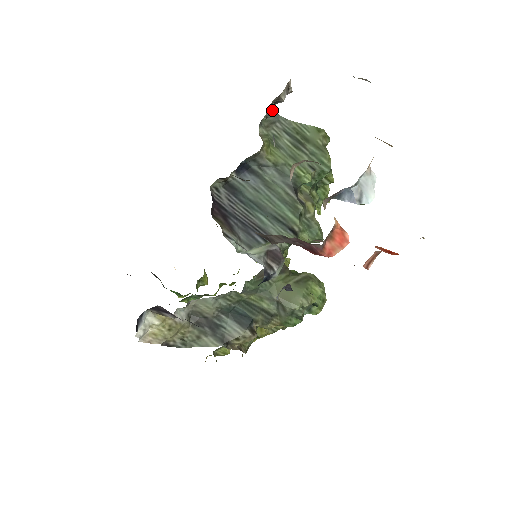
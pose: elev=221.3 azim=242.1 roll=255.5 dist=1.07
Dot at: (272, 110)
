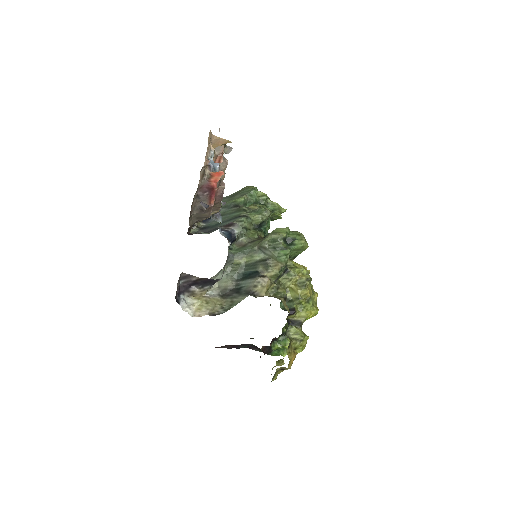
Dot at: occluded
